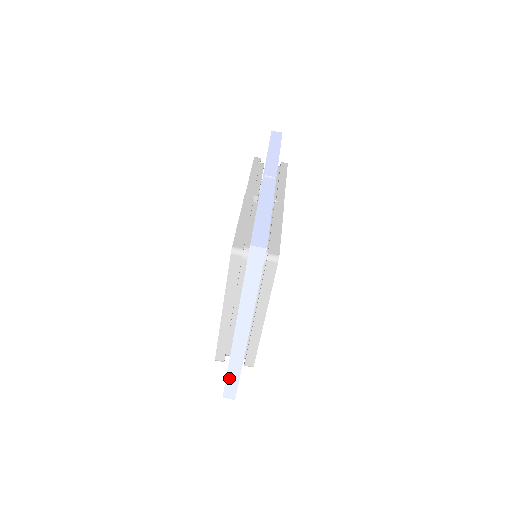
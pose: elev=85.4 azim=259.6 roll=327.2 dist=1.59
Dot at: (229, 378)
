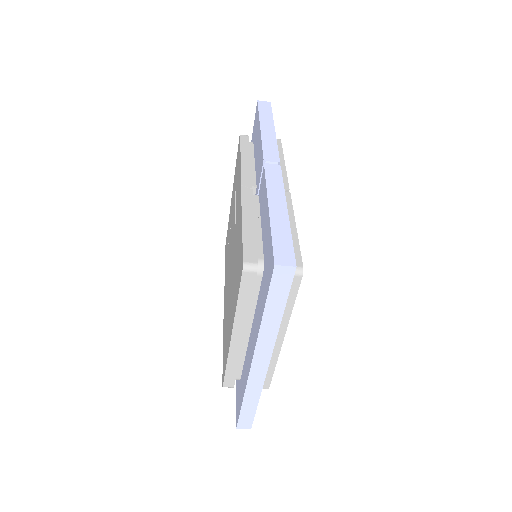
Dot at: (244, 409)
